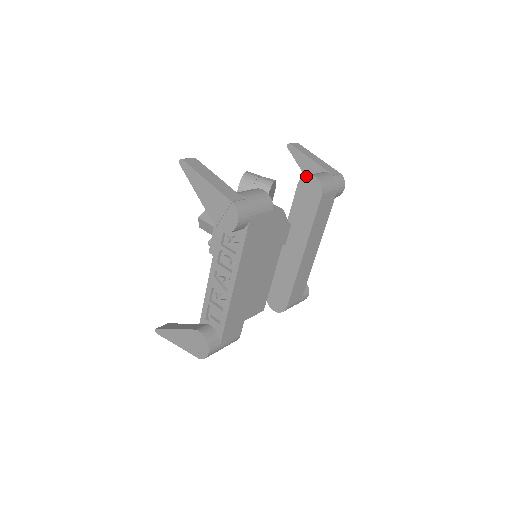
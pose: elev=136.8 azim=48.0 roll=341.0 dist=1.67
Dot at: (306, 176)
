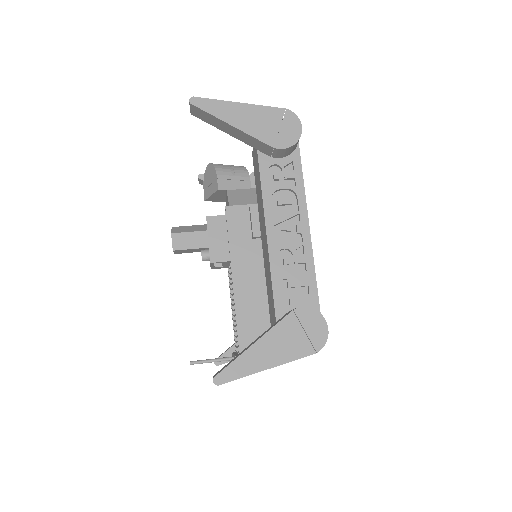
Dot at: (251, 174)
